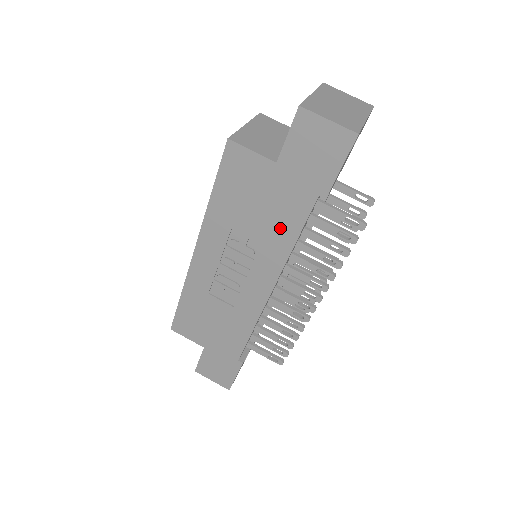
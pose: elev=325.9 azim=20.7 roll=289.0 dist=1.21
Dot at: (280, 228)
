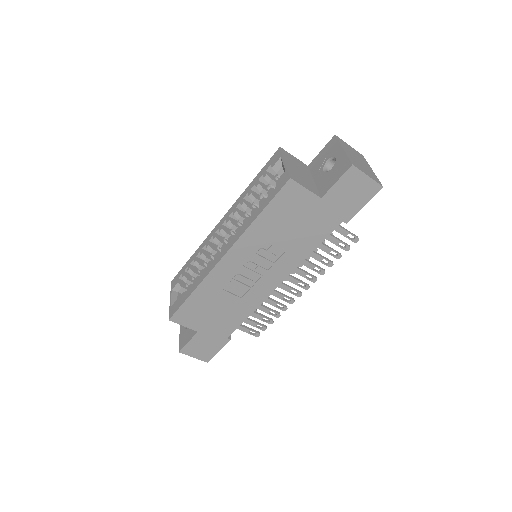
Dot at: (305, 241)
